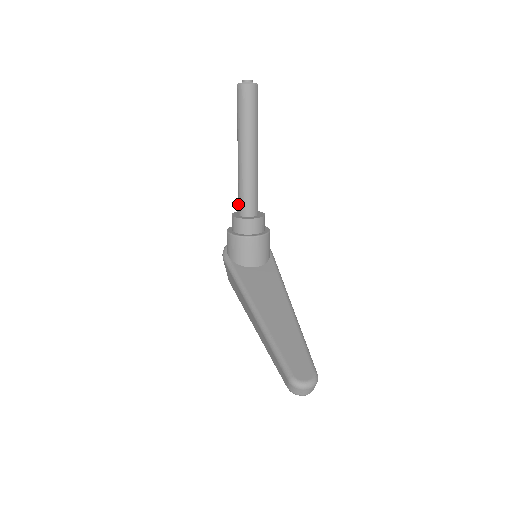
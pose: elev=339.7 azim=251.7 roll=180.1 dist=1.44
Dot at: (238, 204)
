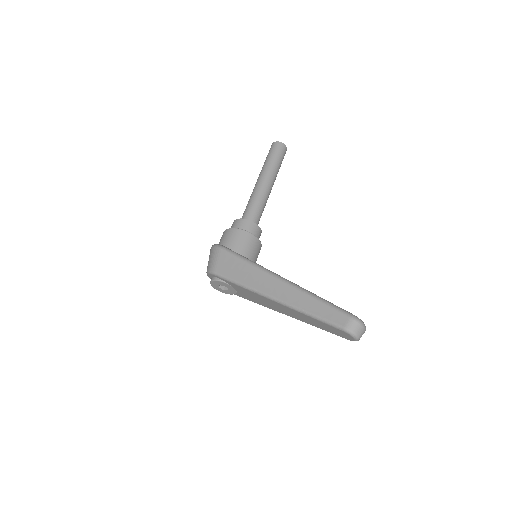
Dot at: (245, 214)
